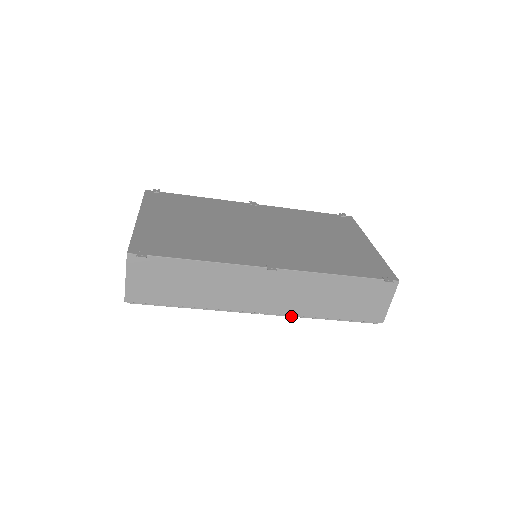
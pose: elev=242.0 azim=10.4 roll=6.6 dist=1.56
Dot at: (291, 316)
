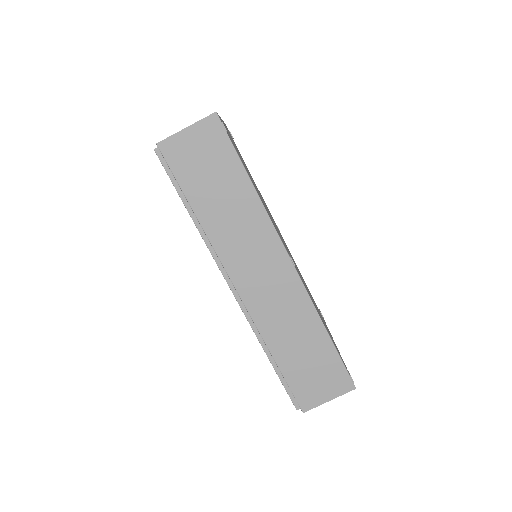
Dot at: (249, 321)
